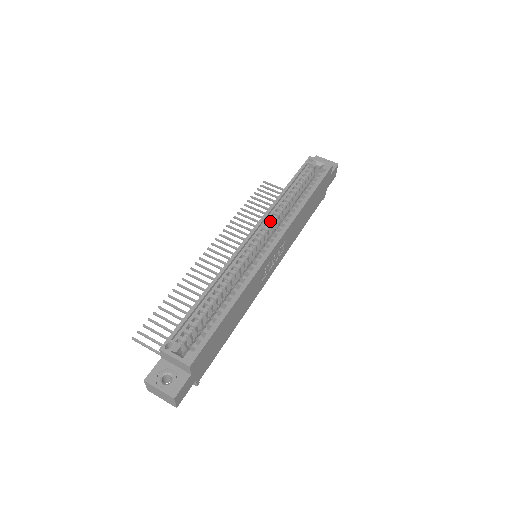
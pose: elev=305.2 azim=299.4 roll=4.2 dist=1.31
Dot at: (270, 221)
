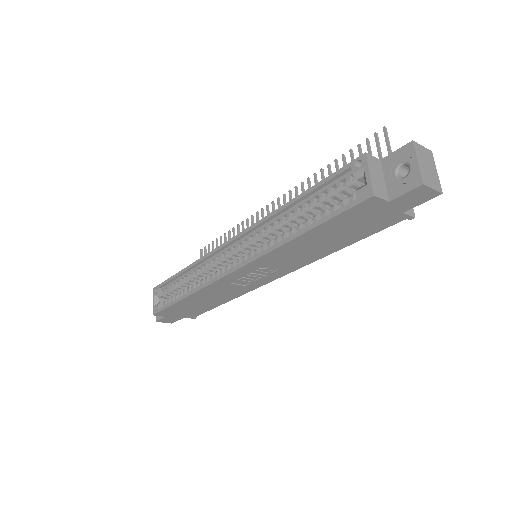
Dot at: (259, 234)
